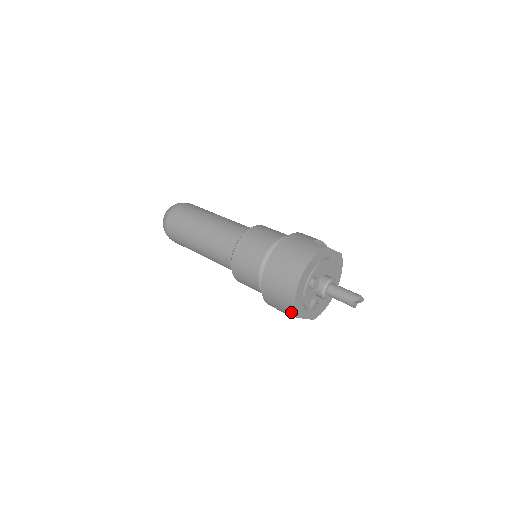
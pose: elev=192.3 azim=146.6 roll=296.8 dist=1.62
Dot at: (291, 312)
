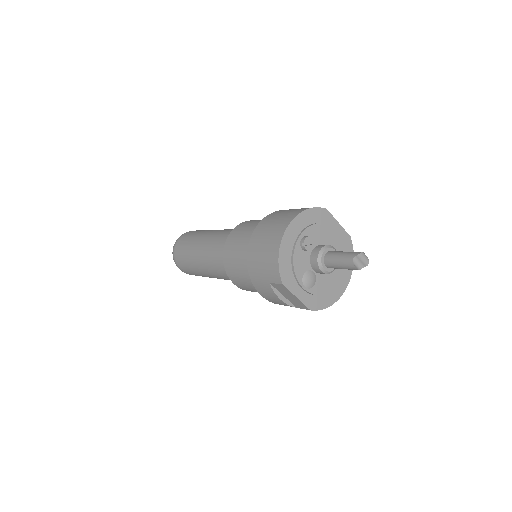
Dot at: (276, 276)
